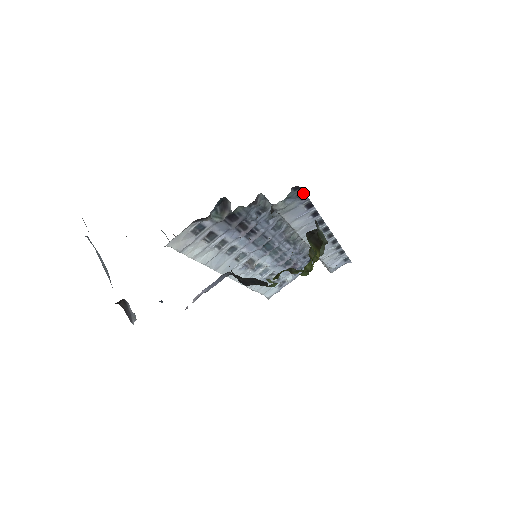
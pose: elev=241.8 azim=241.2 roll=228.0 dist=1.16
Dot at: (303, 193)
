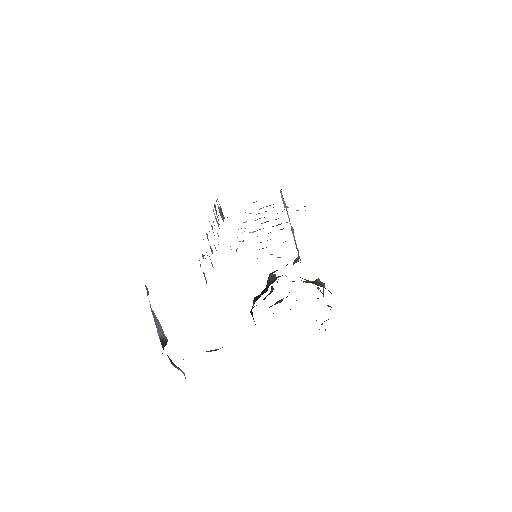
Dot at: occluded
